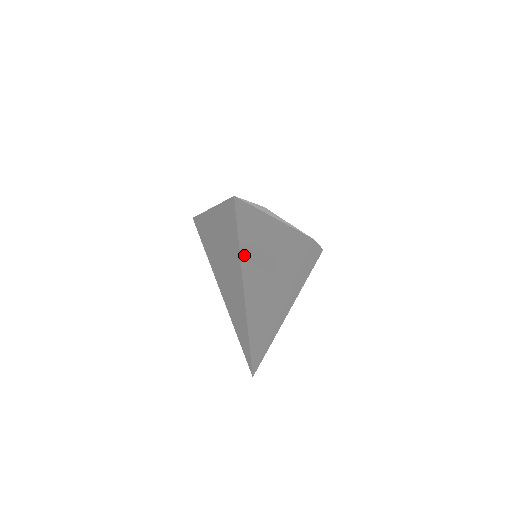
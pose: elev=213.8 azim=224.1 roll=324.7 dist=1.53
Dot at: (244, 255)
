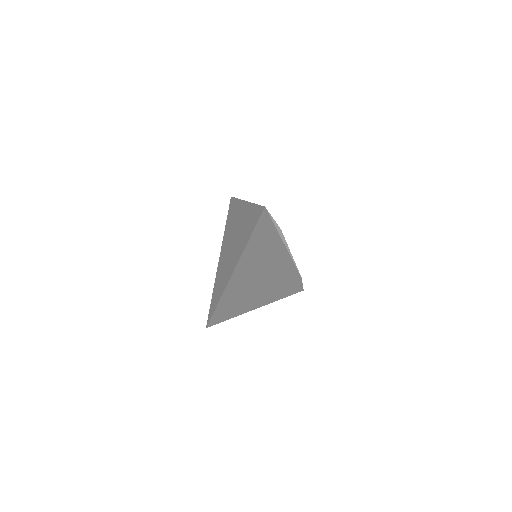
Dot at: (248, 249)
